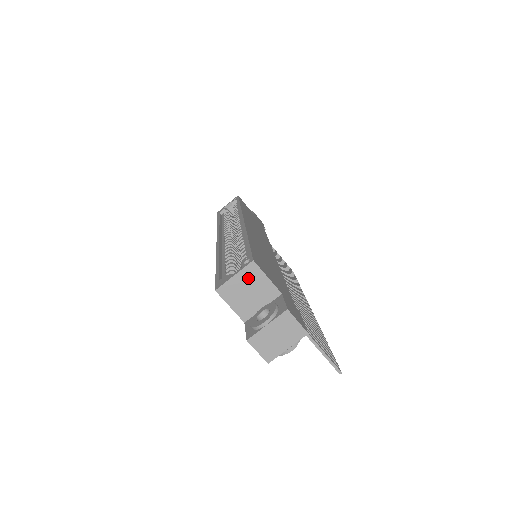
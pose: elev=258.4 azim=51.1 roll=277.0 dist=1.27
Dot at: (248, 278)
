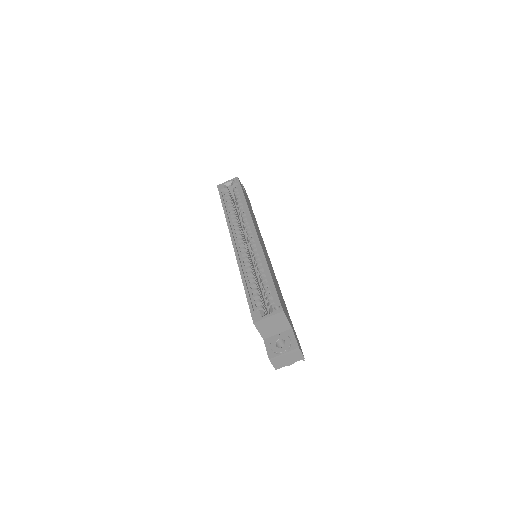
Dot at: (276, 319)
